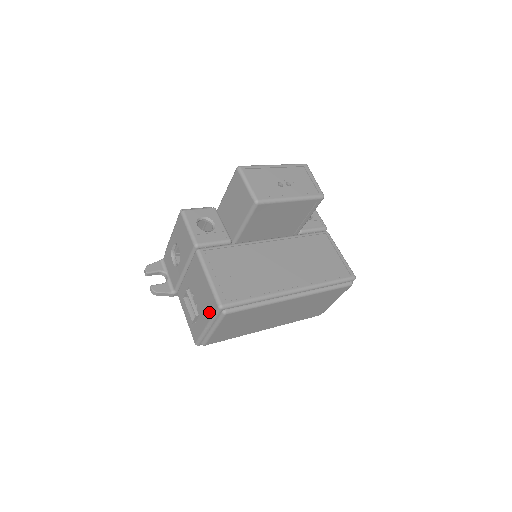
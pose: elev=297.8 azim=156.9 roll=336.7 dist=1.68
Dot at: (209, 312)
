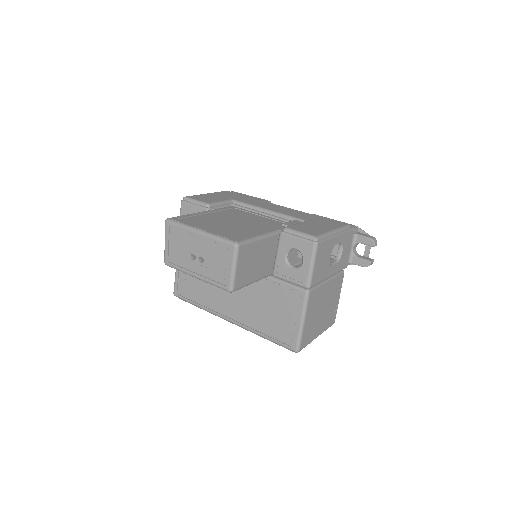
Dot at: occluded
